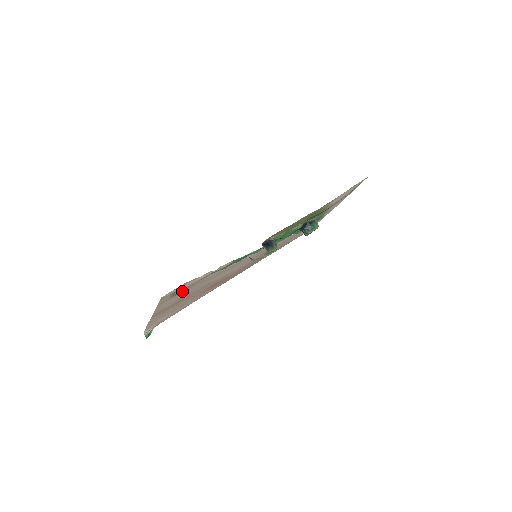
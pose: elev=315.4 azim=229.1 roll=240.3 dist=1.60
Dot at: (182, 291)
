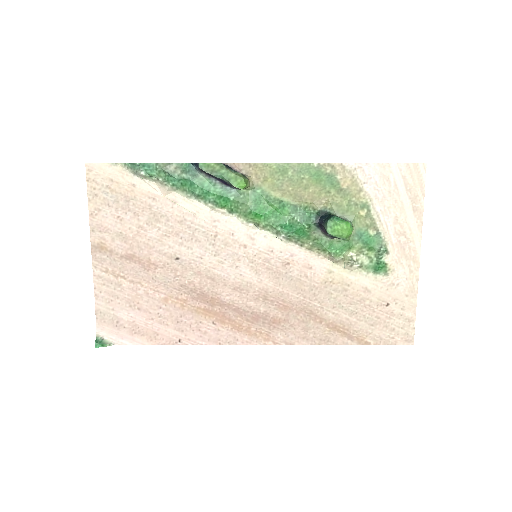
Dot at: (123, 203)
